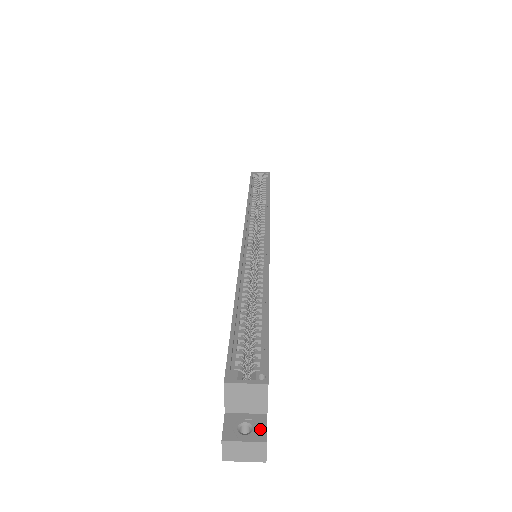
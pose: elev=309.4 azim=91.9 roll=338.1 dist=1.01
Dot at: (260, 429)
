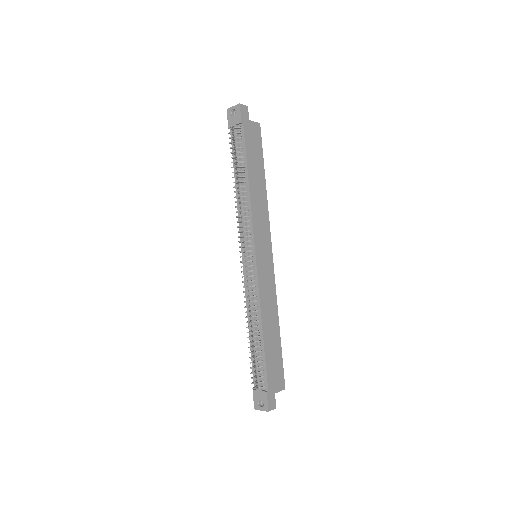
Dot at: (246, 113)
